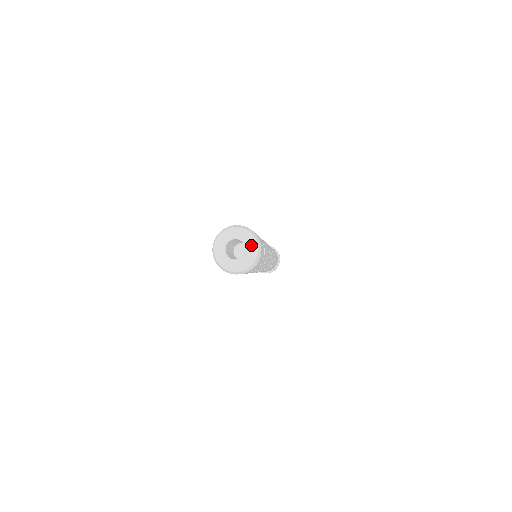
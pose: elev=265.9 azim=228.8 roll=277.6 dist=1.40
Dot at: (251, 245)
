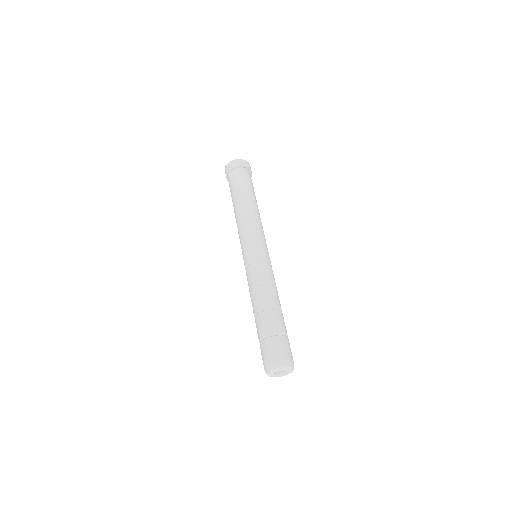
Dot at: (290, 371)
